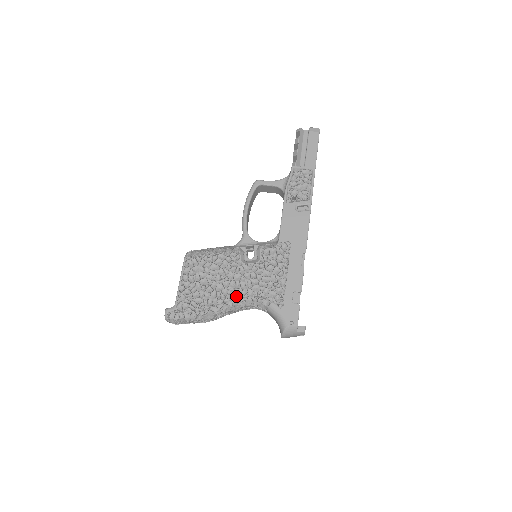
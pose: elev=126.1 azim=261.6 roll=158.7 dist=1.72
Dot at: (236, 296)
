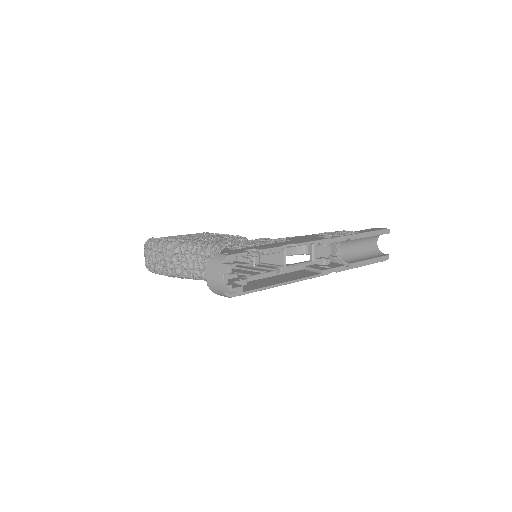
Dot at: (207, 242)
